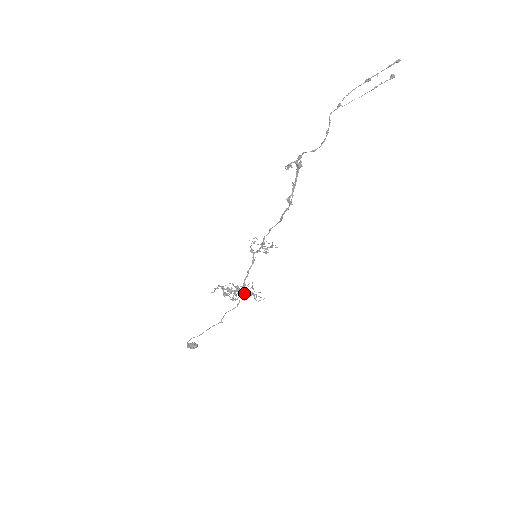
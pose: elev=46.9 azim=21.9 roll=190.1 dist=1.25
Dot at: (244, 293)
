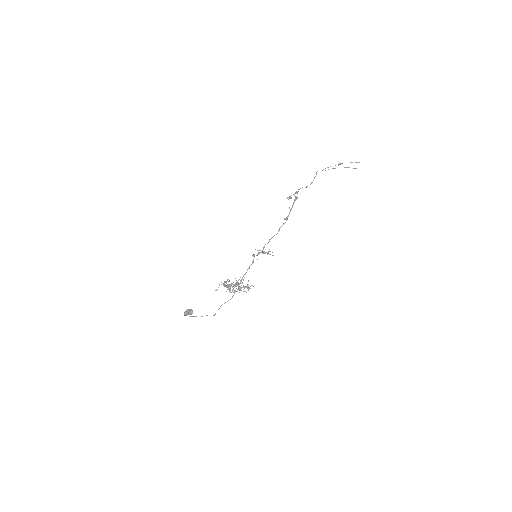
Dot at: (240, 286)
